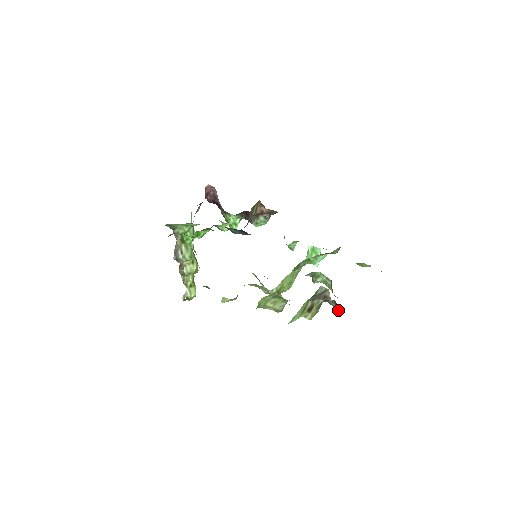
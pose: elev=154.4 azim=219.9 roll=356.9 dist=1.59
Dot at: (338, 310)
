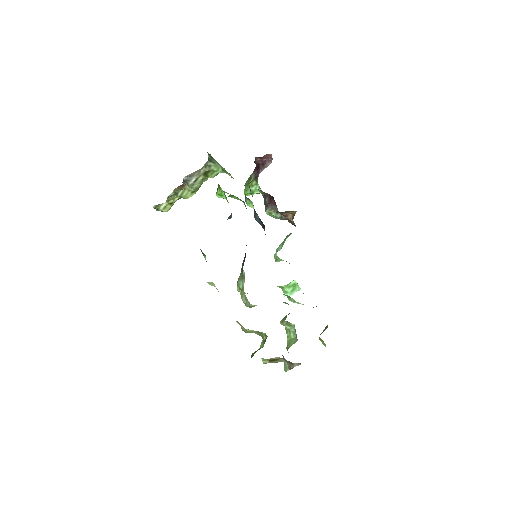
Dot at: (286, 370)
